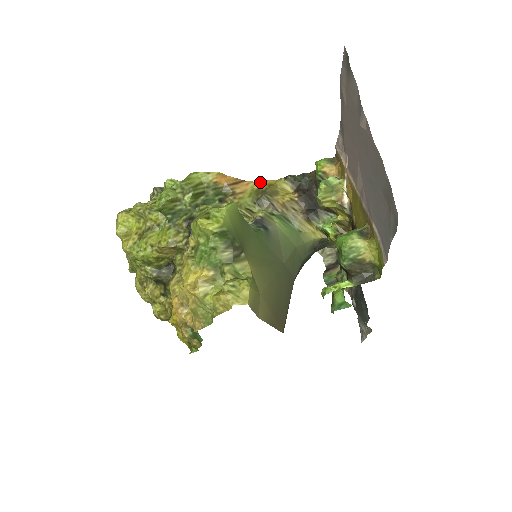
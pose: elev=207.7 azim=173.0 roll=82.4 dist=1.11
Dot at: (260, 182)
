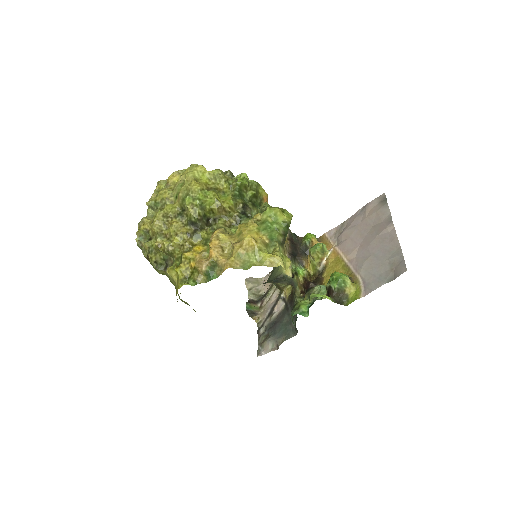
Dot at: occluded
